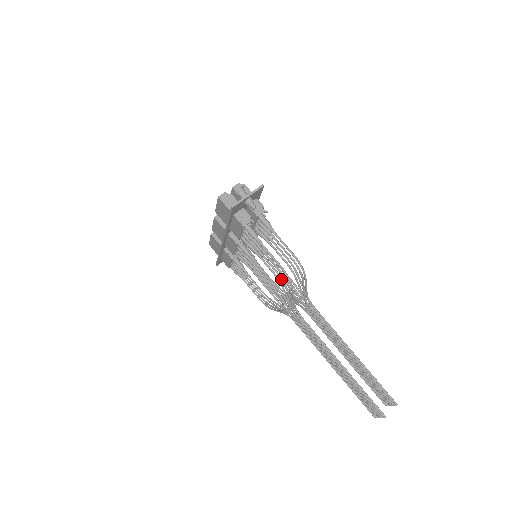
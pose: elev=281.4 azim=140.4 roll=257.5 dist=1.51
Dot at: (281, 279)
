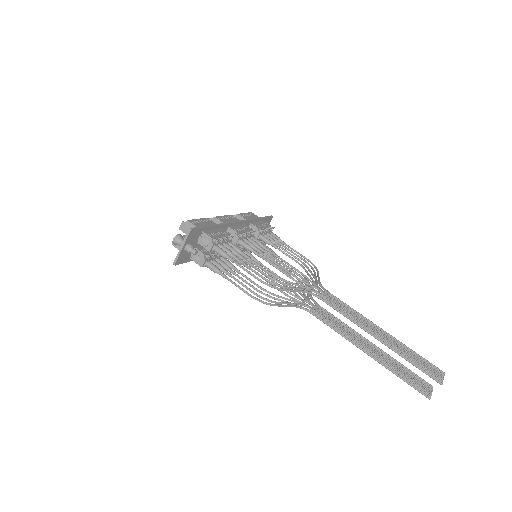
Dot at: (265, 295)
